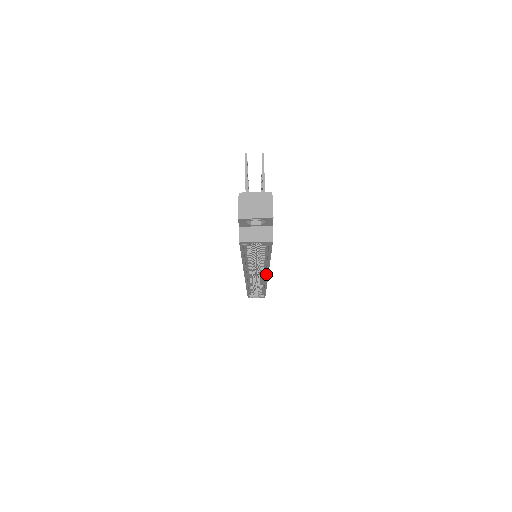
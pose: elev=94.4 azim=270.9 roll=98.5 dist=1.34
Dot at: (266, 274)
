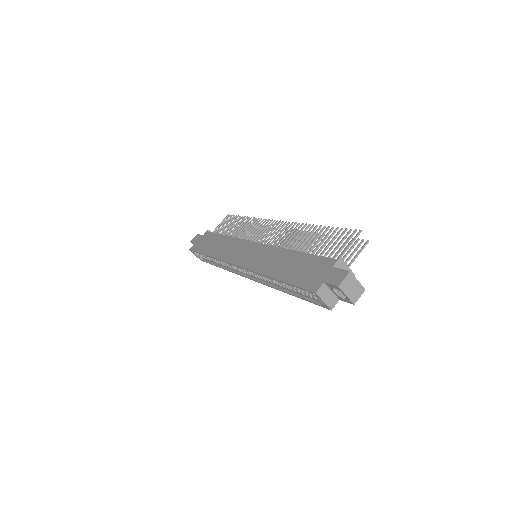
Dot at: (258, 281)
